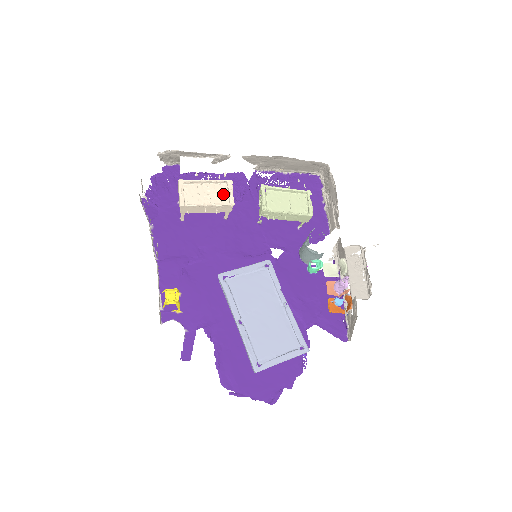
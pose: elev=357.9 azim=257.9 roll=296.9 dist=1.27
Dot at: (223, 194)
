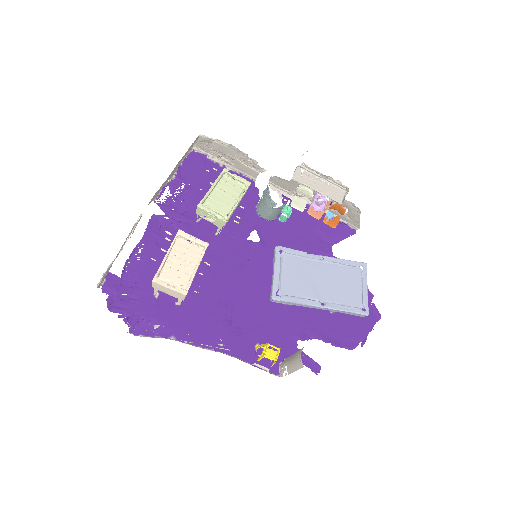
Dot at: (188, 247)
